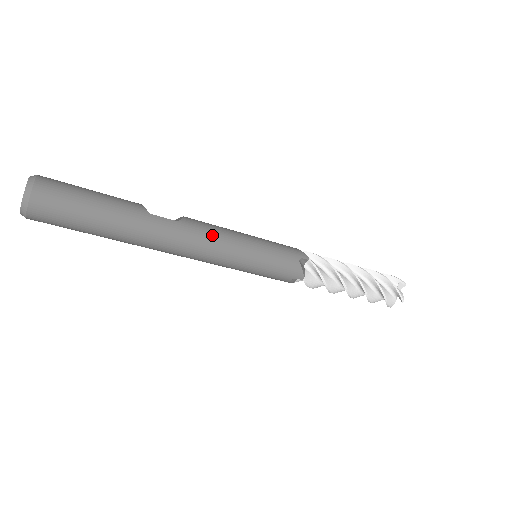
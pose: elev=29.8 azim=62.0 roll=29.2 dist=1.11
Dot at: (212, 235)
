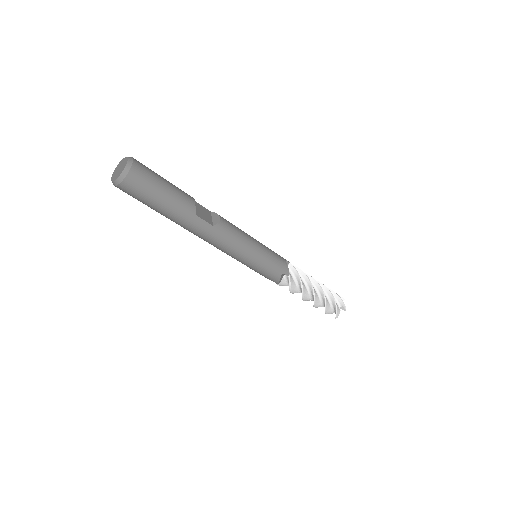
Dot at: (231, 242)
